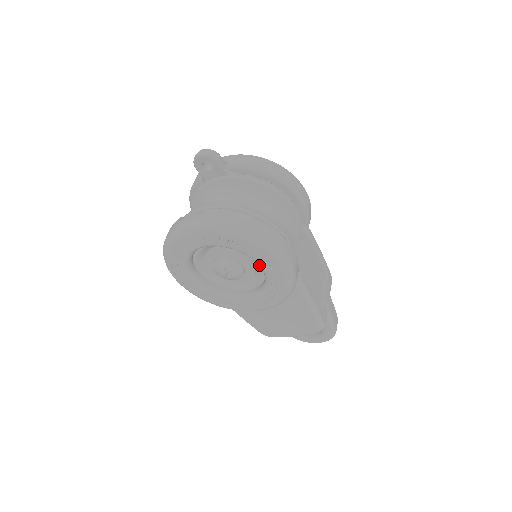
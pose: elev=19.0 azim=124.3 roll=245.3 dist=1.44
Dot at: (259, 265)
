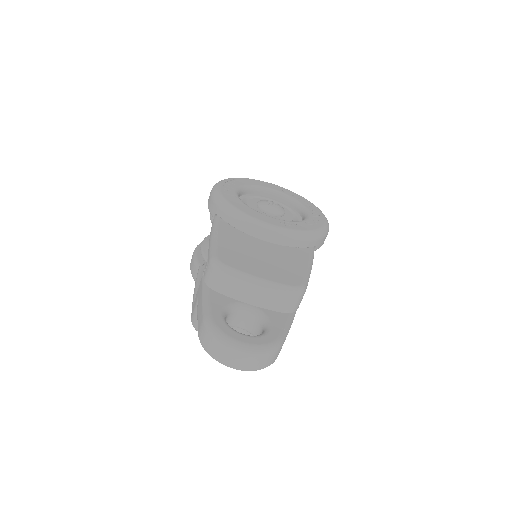
Dot at: (307, 214)
